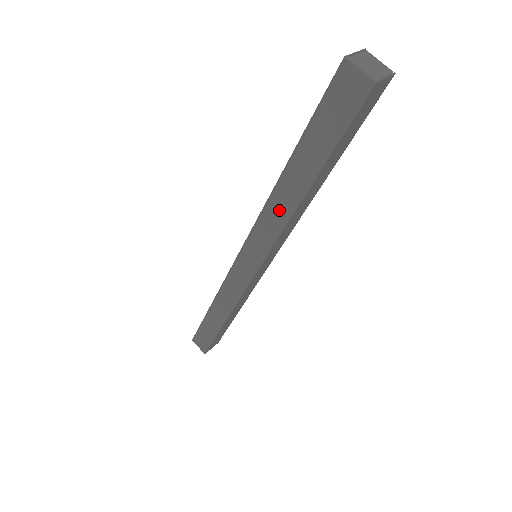
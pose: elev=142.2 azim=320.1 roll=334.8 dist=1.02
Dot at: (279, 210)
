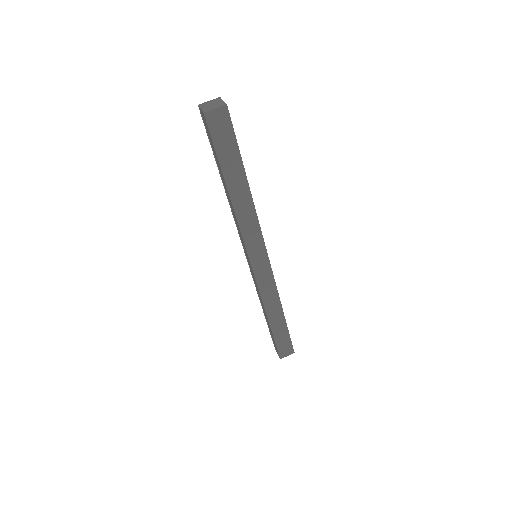
Dot at: occluded
